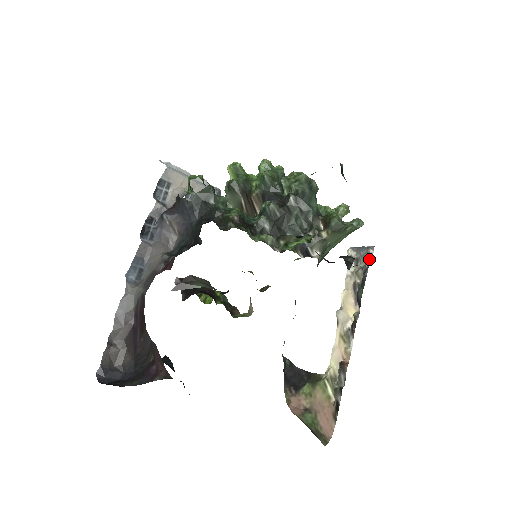
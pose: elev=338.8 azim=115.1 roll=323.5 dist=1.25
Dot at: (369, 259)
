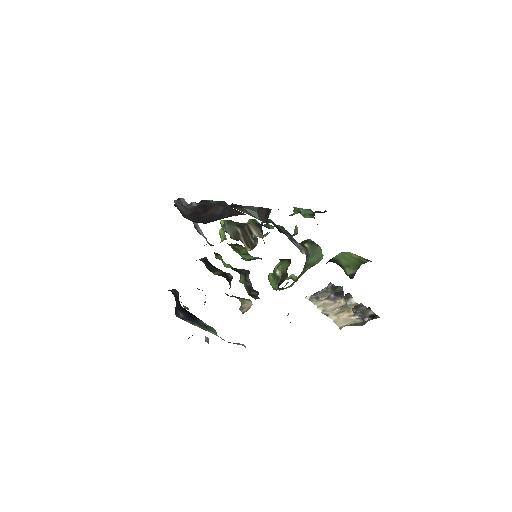
Dot at: (330, 283)
